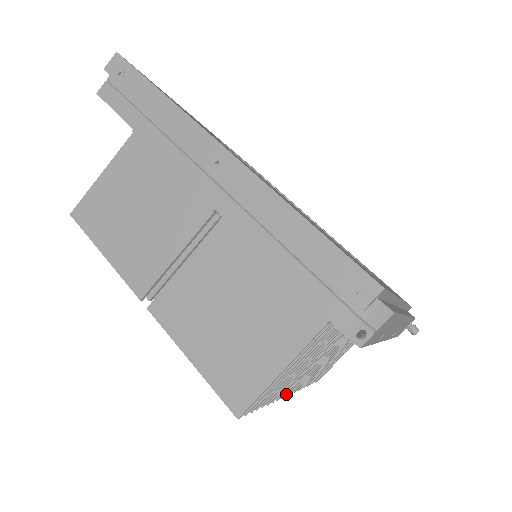
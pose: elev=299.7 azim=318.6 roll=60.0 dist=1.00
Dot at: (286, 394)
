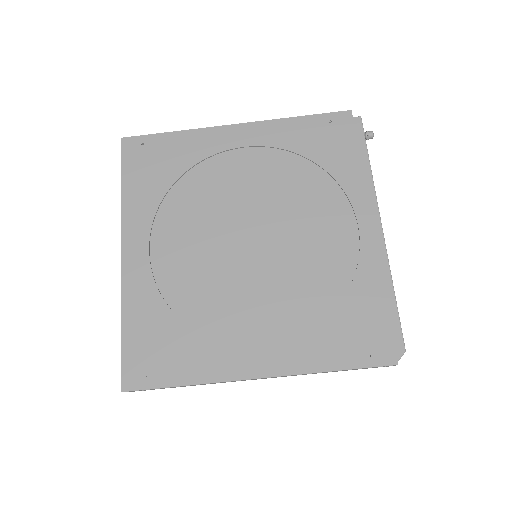
Dot at: occluded
